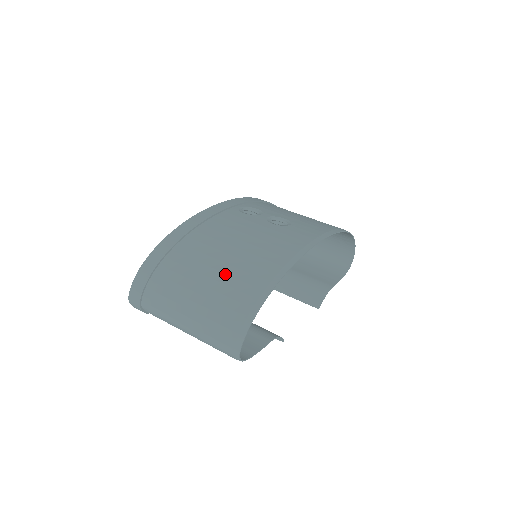
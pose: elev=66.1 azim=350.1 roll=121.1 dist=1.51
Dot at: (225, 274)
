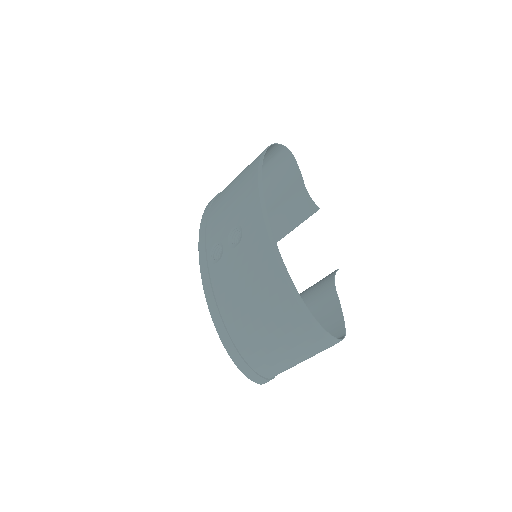
Dot at: (272, 322)
